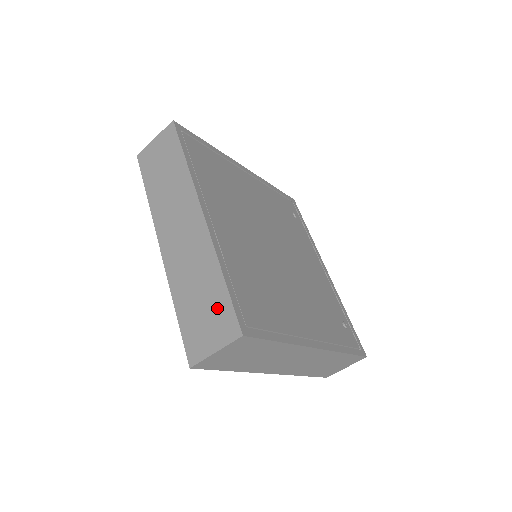
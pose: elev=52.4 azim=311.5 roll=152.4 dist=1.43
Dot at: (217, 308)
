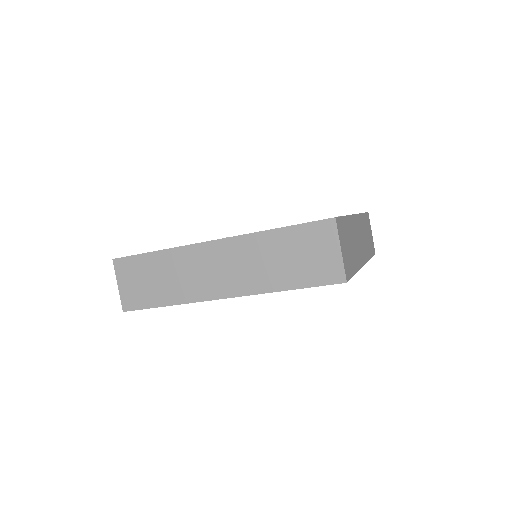
Dot at: (303, 240)
